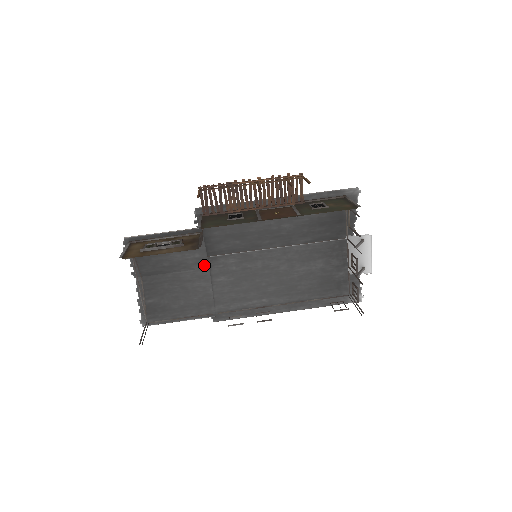
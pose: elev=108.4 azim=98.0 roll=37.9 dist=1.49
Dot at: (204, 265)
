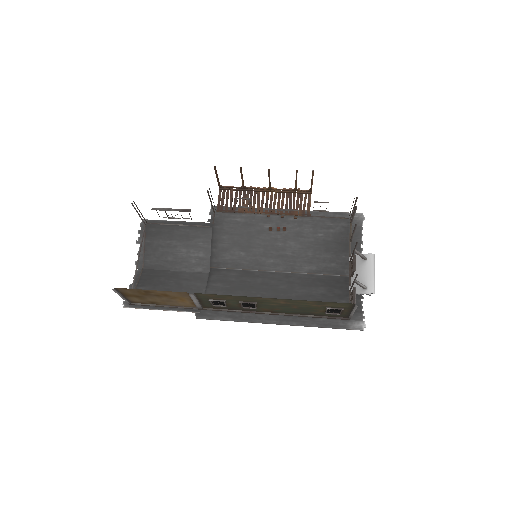
Dot at: (205, 269)
